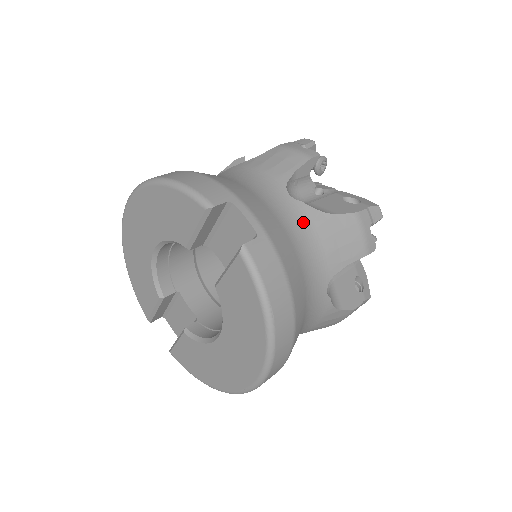
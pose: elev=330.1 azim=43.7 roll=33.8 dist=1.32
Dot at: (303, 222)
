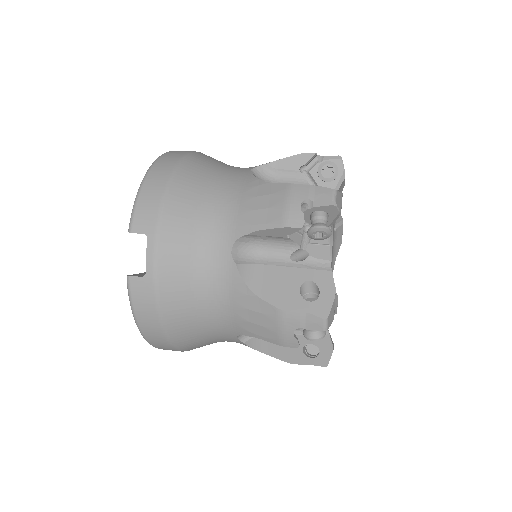
Dot at: (224, 281)
